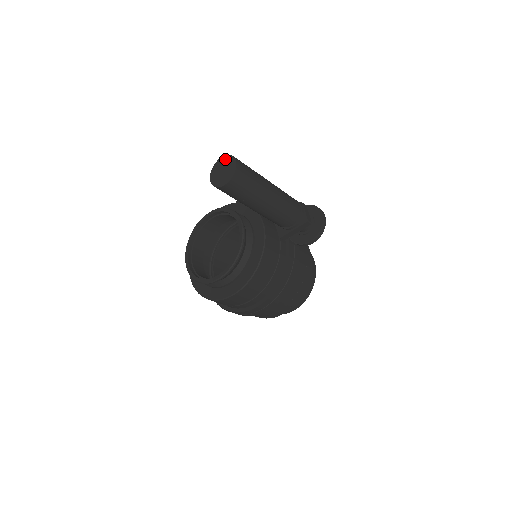
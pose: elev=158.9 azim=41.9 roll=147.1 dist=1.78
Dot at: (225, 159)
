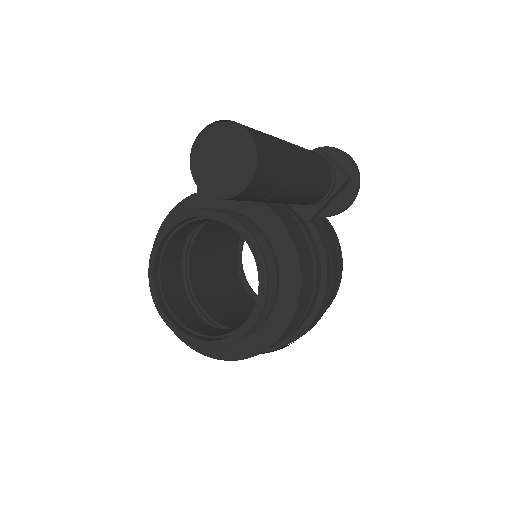
Dot at: (213, 133)
